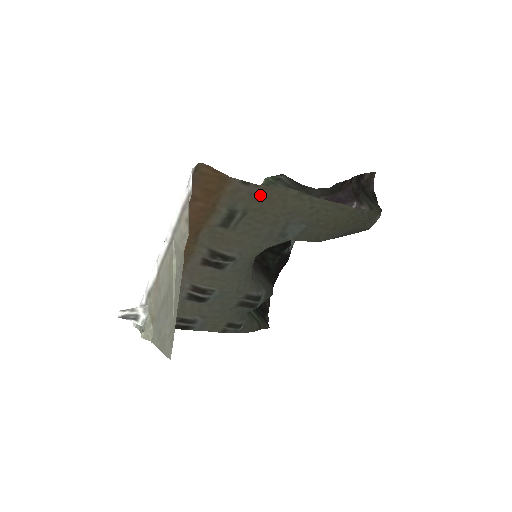
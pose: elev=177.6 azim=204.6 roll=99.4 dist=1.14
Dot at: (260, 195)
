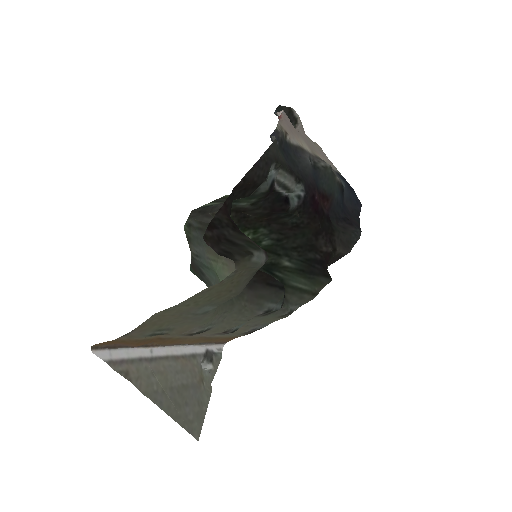
Dot at: (146, 327)
